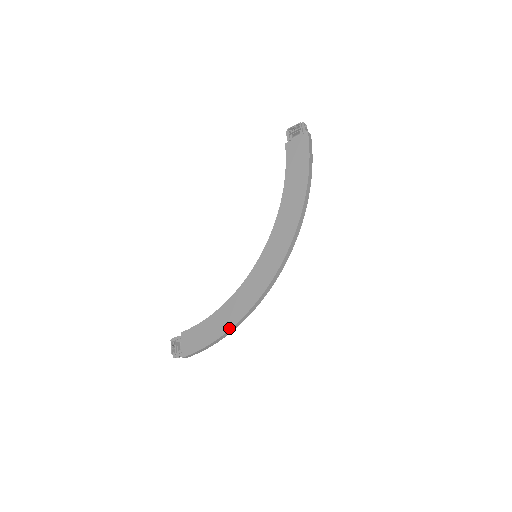
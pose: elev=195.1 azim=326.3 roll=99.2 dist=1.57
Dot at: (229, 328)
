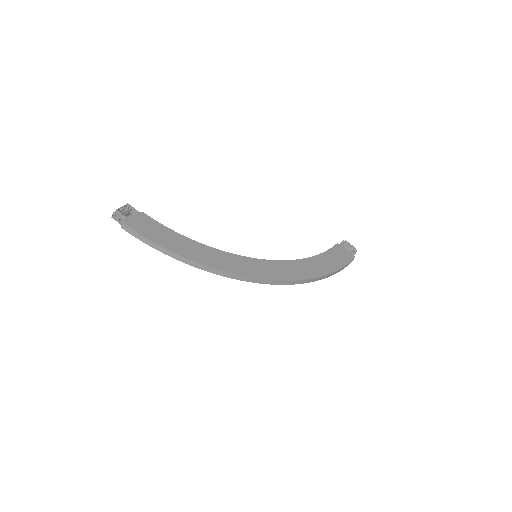
Dot at: (189, 258)
